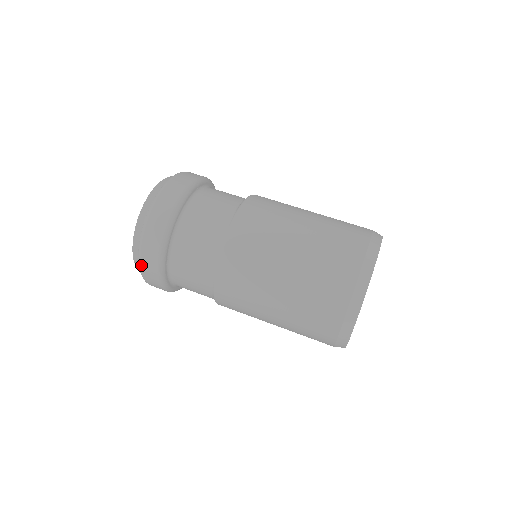
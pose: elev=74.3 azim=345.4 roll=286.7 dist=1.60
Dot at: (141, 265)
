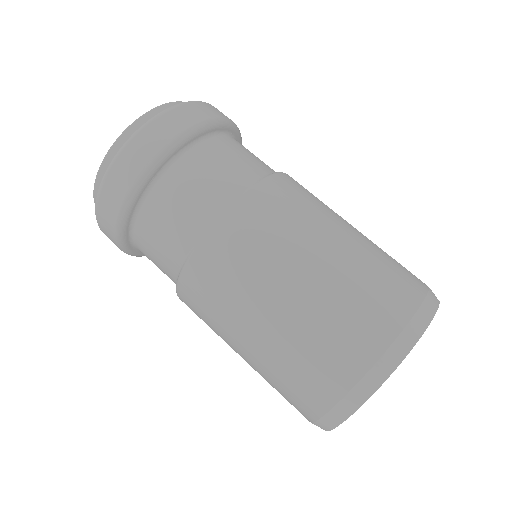
Dot at: (112, 168)
